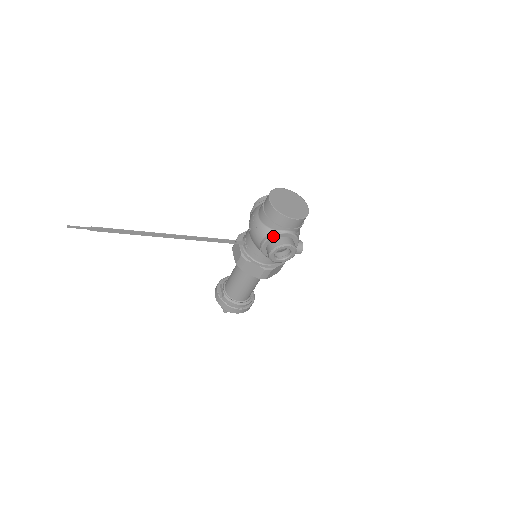
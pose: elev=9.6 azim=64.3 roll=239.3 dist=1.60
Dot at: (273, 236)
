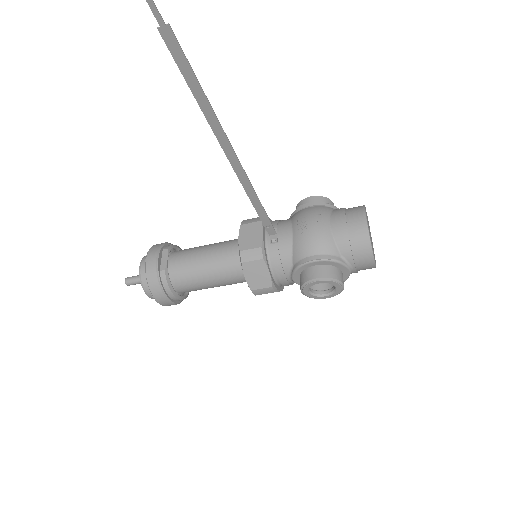
Dot at: (336, 262)
